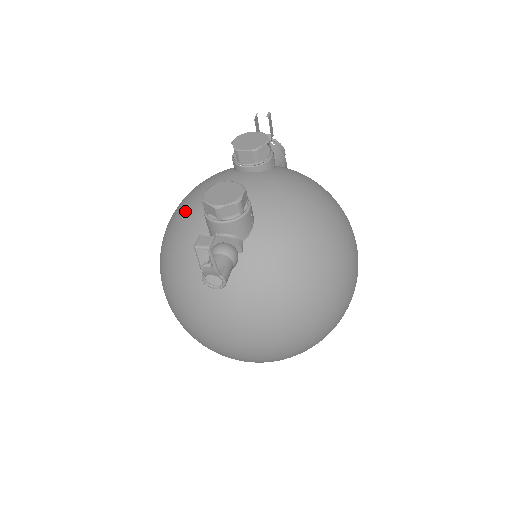
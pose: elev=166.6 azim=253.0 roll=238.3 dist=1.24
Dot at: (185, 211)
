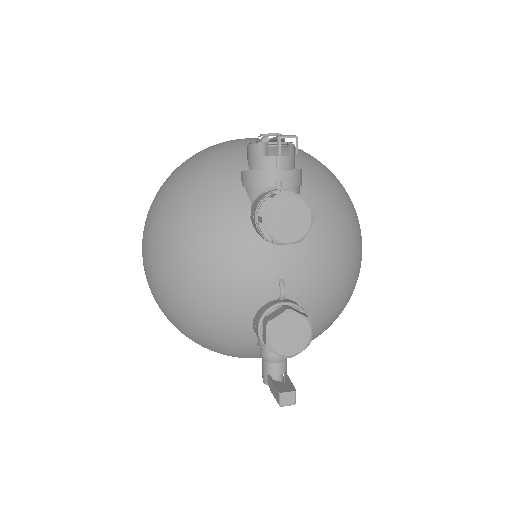
Dot at: (209, 299)
